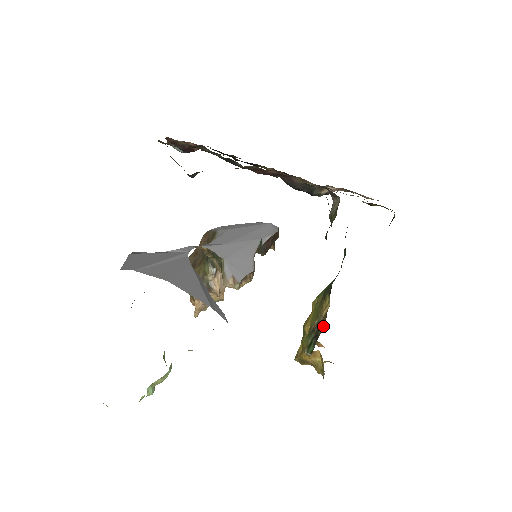
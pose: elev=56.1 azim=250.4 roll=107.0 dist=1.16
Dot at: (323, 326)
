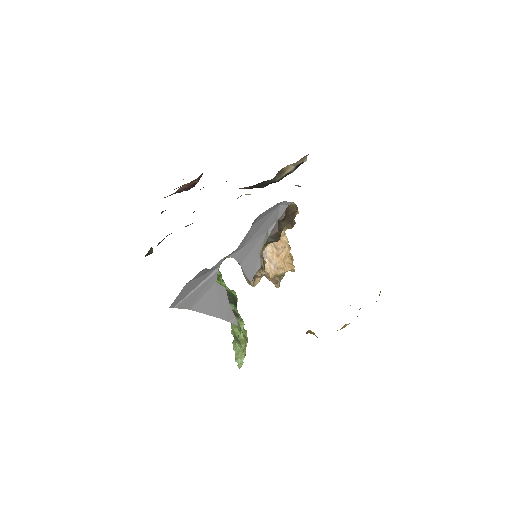
Dot at: occluded
